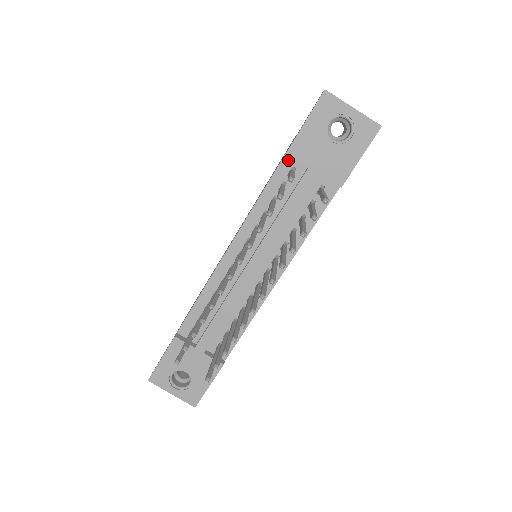
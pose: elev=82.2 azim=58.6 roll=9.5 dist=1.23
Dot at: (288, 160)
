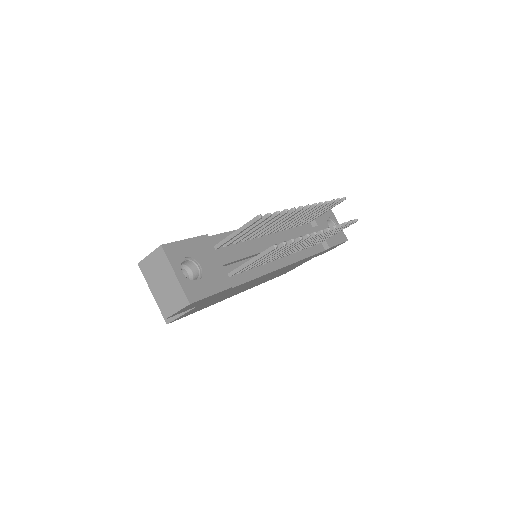
Dot at: occluded
